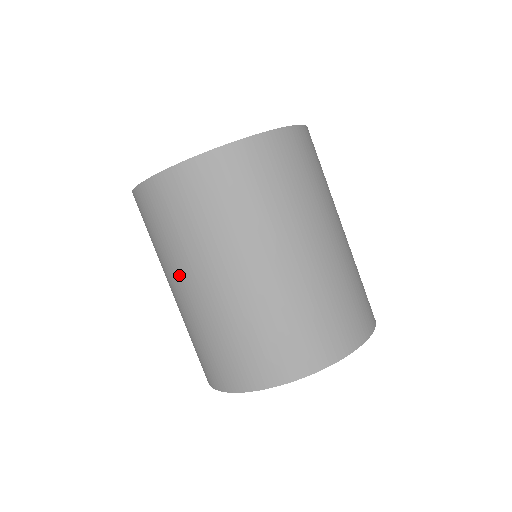
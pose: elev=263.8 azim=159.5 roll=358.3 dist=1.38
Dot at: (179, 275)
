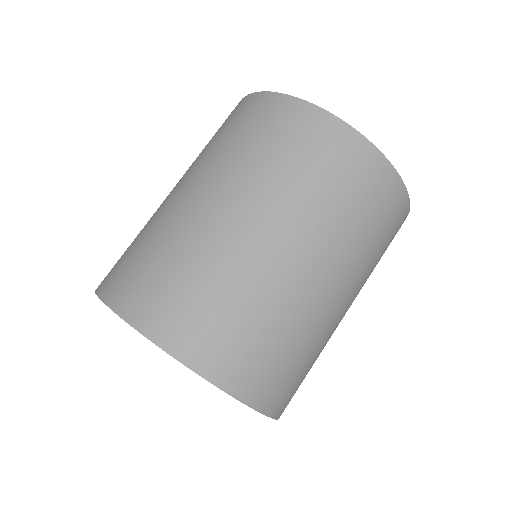
Dot at: (210, 180)
